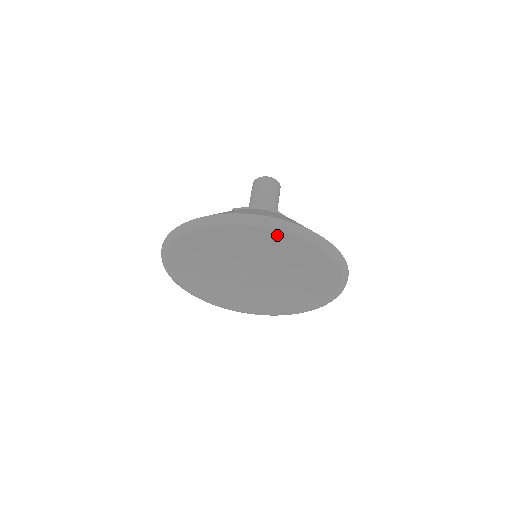
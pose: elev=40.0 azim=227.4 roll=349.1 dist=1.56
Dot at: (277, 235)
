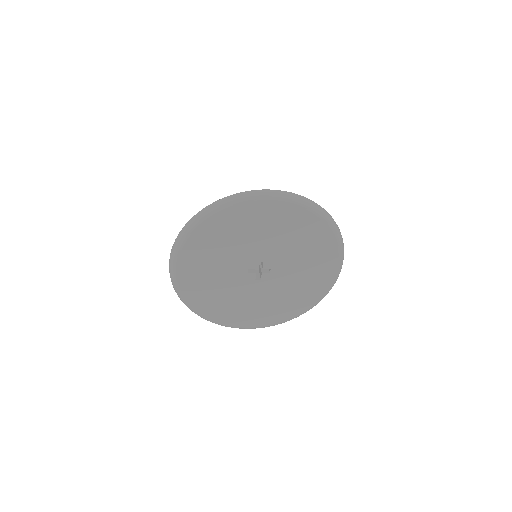
Dot at: (332, 243)
